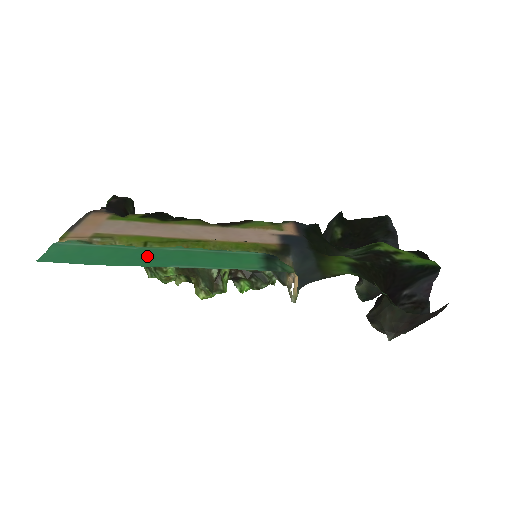
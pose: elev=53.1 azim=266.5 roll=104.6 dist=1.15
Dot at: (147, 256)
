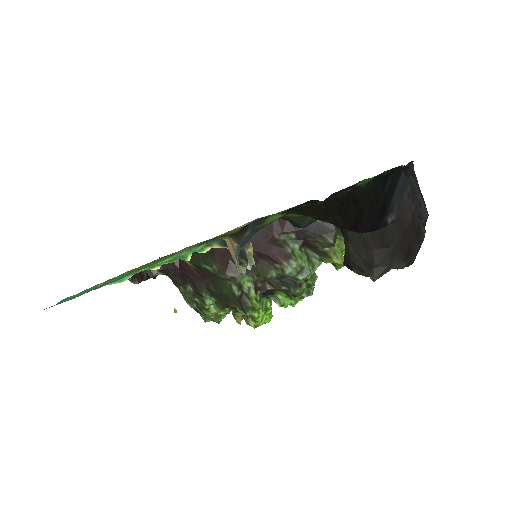
Dot at: (117, 279)
